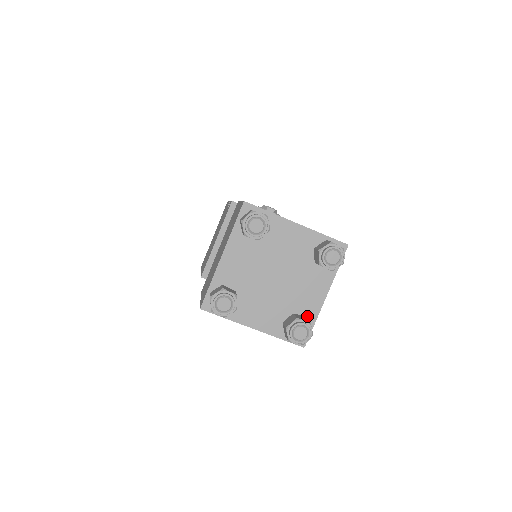
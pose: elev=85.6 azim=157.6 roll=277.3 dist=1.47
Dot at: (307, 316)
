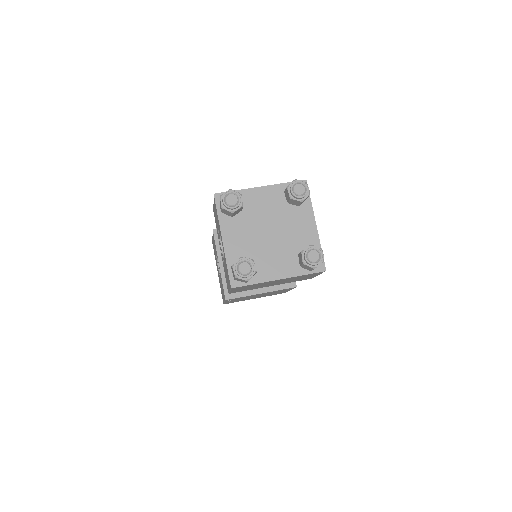
Dot at: (256, 274)
